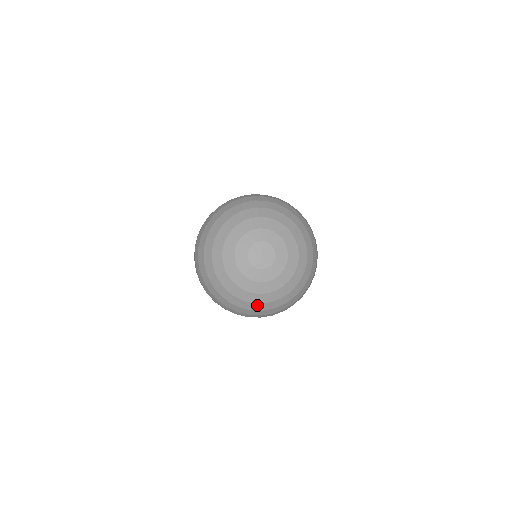
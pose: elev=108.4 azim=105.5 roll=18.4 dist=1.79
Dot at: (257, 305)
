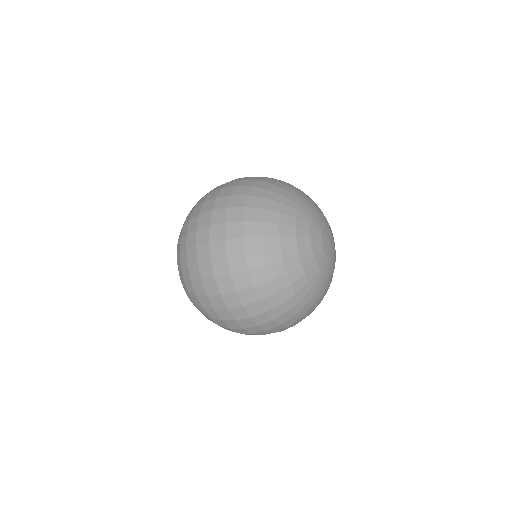
Dot at: occluded
